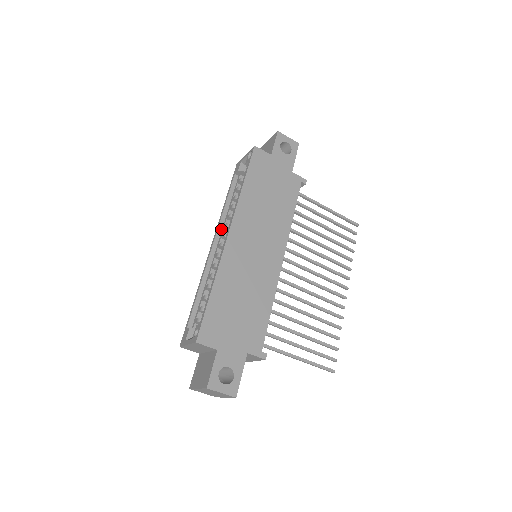
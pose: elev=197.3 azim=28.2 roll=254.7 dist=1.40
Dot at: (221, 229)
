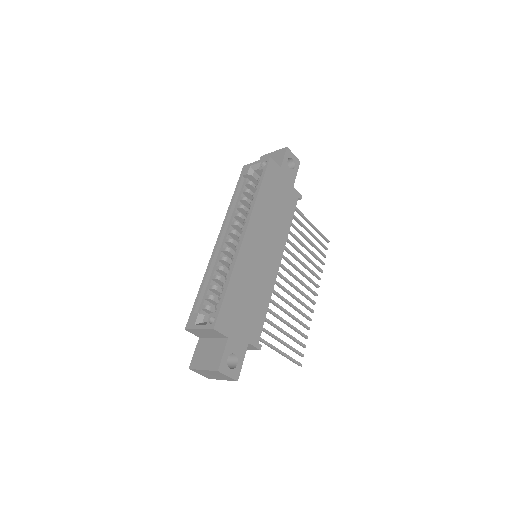
Dot at: (227, 225)
